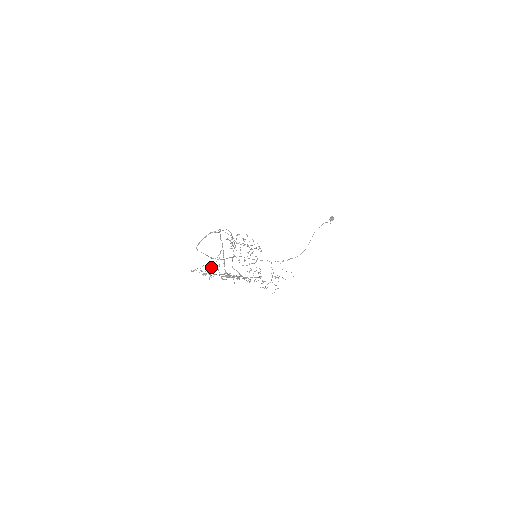
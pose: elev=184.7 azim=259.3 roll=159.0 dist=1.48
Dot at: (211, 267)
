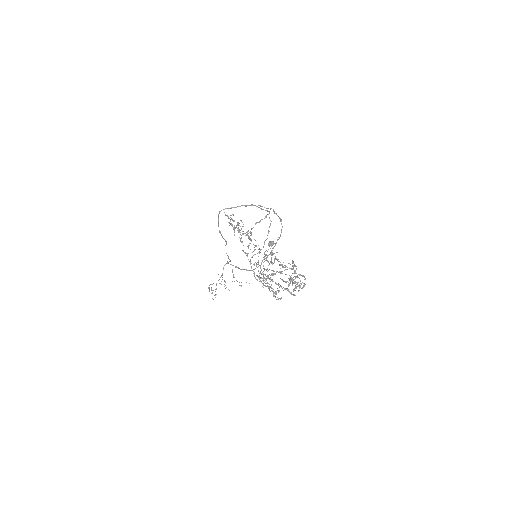
Dot at: occluded
